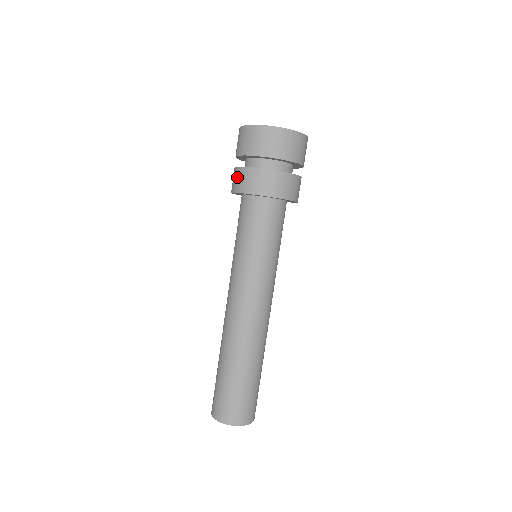
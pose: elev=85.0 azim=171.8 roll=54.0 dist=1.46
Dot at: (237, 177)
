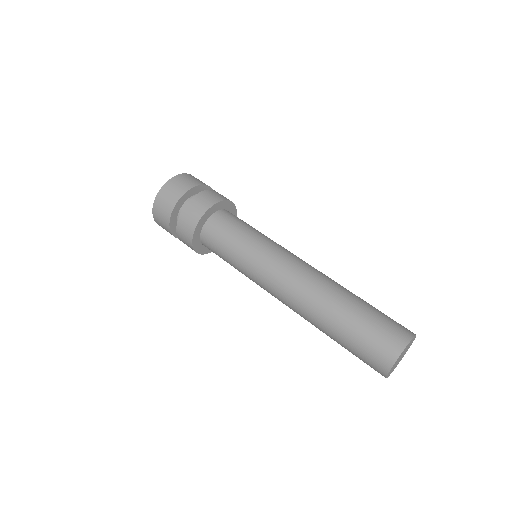
Dot at: (183, 241)
